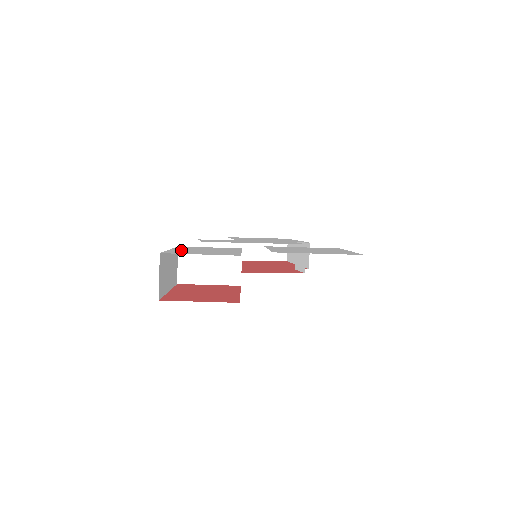
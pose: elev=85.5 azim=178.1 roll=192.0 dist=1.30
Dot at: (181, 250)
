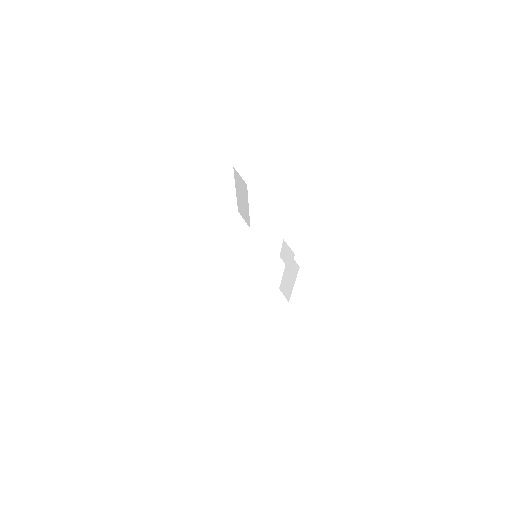
Dot at: occluded
